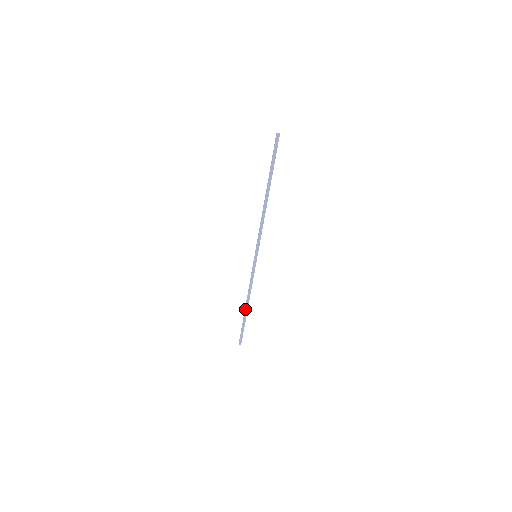
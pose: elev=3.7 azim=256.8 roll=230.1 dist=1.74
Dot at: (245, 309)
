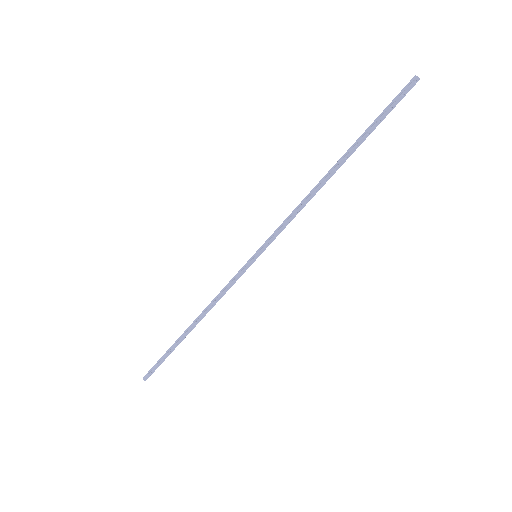
Dot at: (187, 330)
